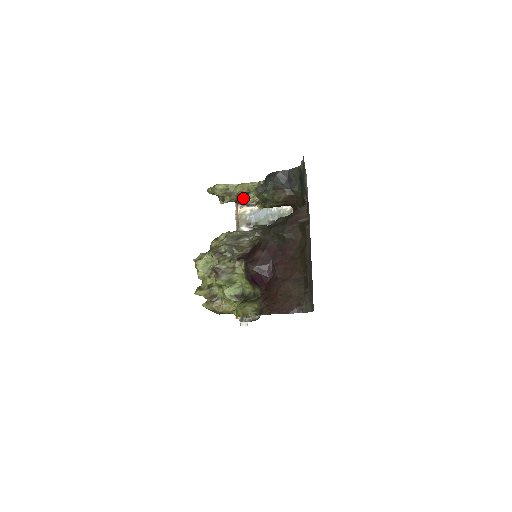
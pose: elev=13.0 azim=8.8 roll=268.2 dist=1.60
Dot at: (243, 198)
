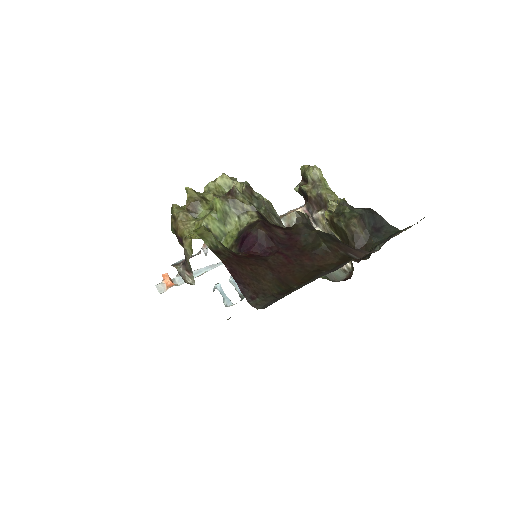
Dot at: (317, 205)
